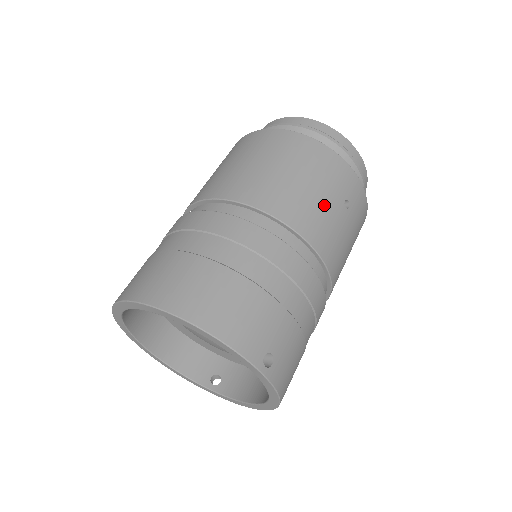
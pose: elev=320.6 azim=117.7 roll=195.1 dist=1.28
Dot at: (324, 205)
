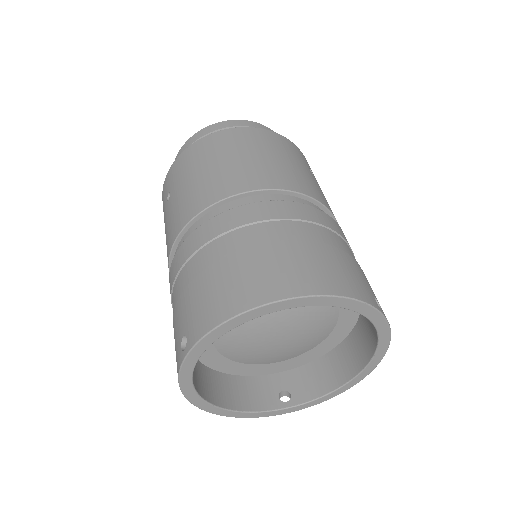
Dot at: (305, 173)
